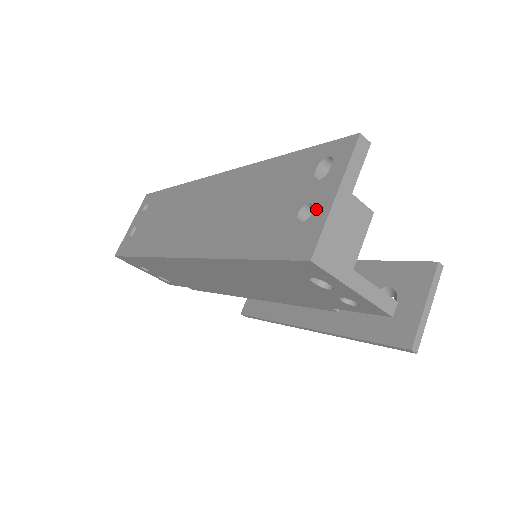
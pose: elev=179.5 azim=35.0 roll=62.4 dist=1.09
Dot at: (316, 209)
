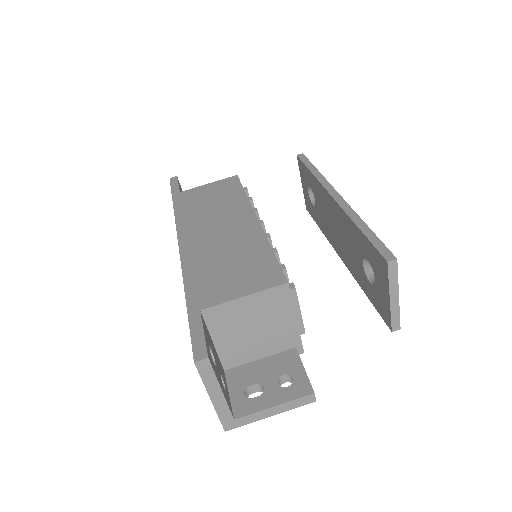
Dot at: occluded
